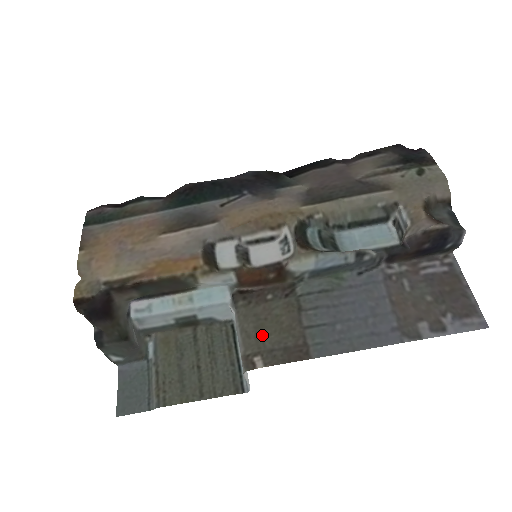
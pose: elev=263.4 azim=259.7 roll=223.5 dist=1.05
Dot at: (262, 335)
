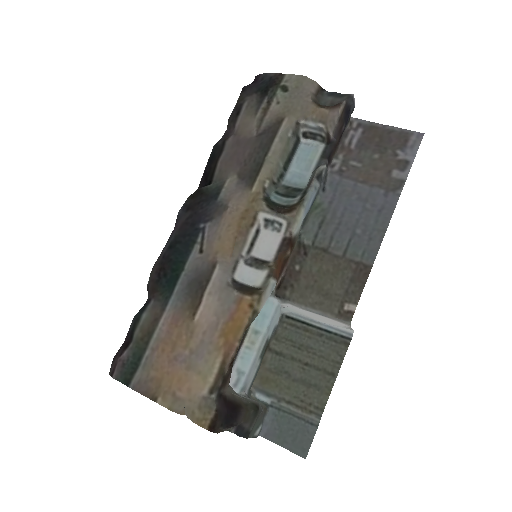
Dot at: (328, 292)
